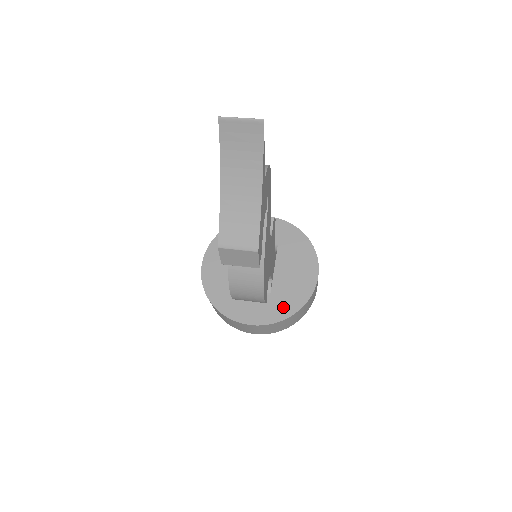
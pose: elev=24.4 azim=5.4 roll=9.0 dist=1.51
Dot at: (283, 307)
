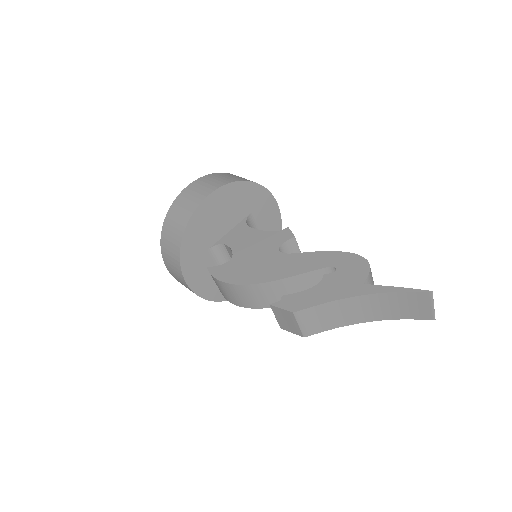
Dot at: (218, 290)
